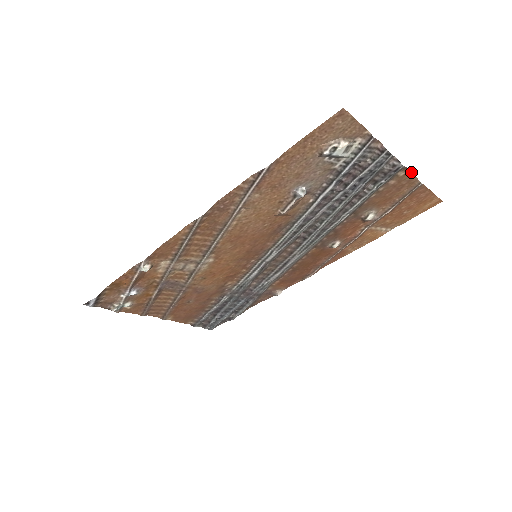
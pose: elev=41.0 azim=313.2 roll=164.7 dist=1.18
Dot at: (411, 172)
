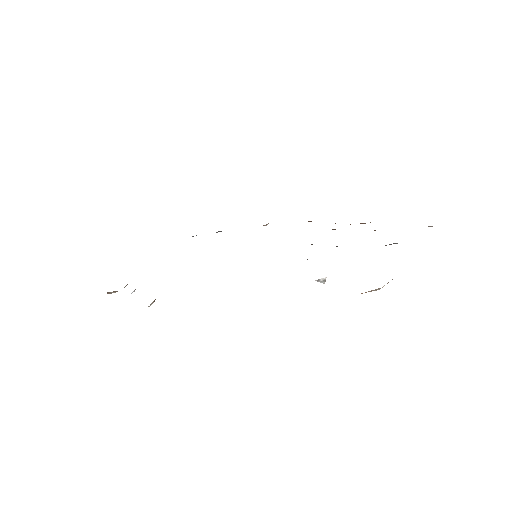
Dot at: occluded
